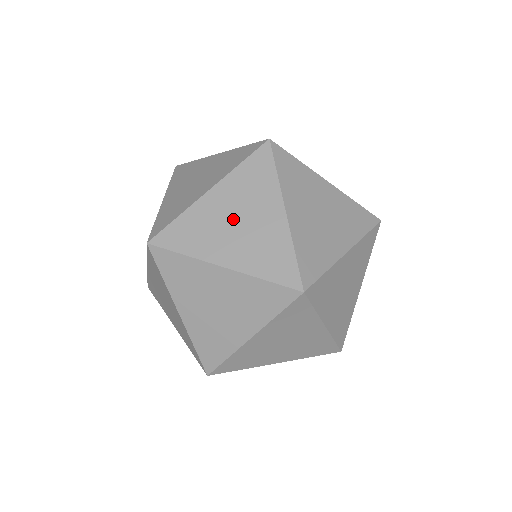
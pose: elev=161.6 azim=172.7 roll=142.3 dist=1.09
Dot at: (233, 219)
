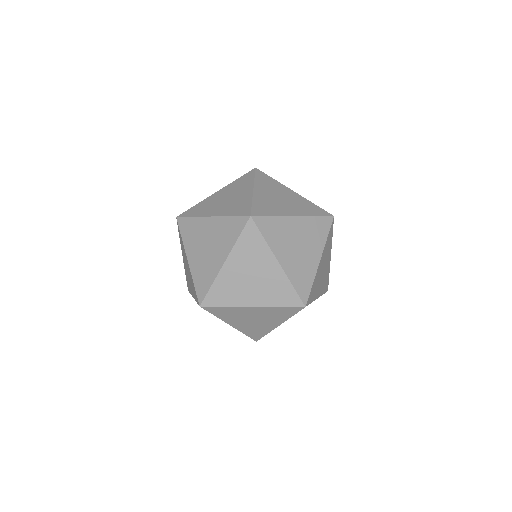
Dot at: (297, 242)
